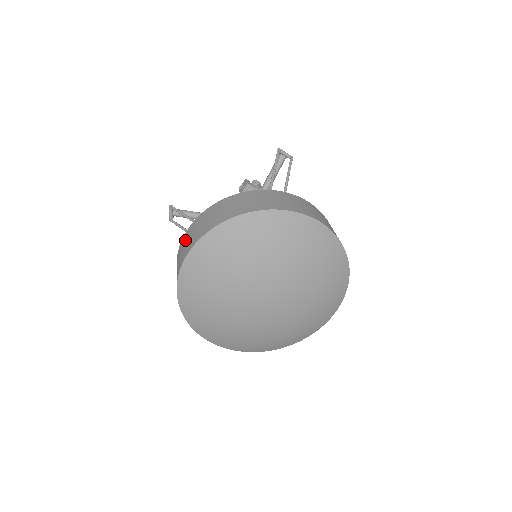
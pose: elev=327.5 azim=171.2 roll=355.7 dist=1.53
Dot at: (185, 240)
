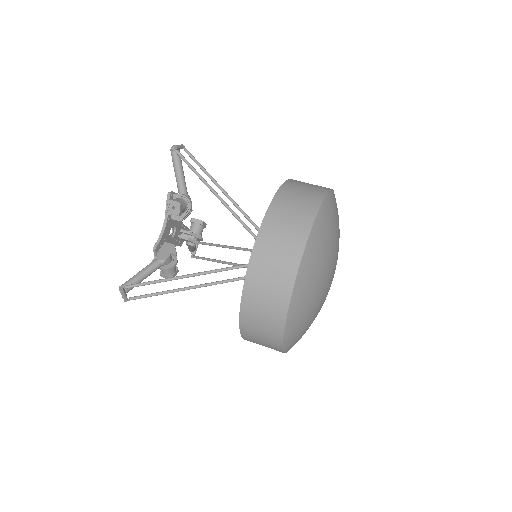
Dot at: (256, 299)
